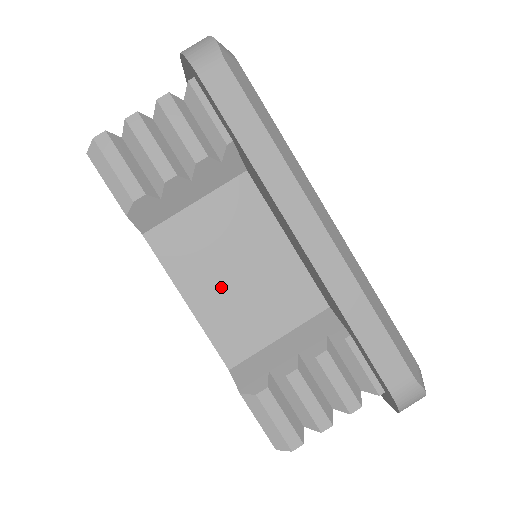
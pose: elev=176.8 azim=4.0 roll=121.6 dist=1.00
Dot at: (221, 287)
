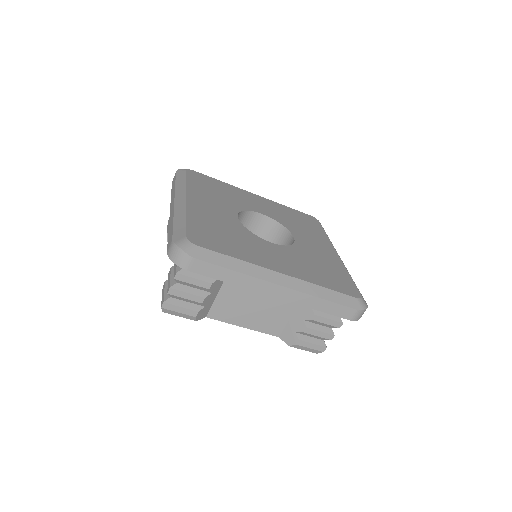
Dot at: (253, 314)
